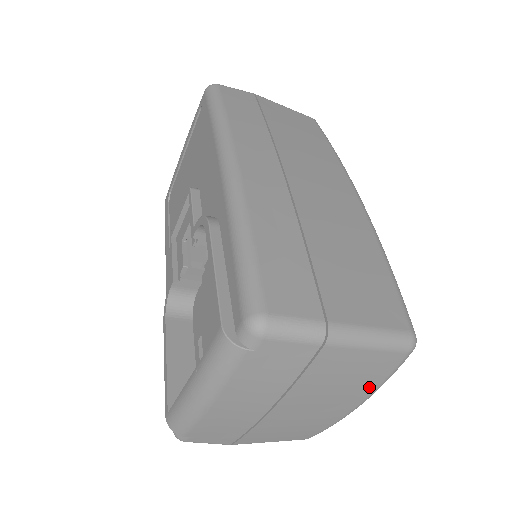
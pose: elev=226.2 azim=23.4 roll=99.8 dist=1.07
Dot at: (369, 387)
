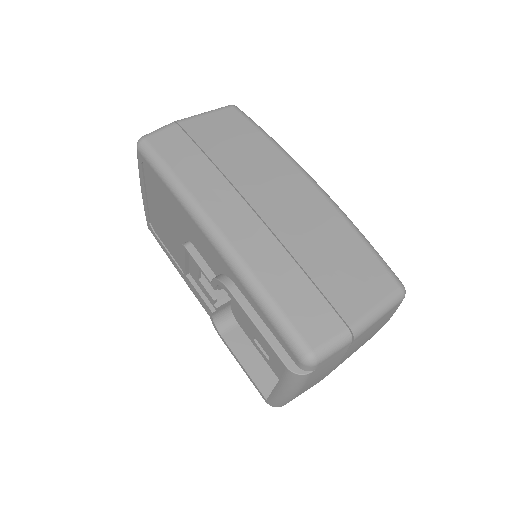
Dot at: occluded
